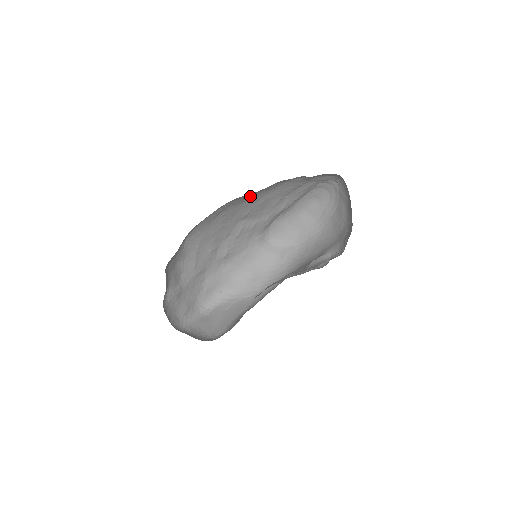
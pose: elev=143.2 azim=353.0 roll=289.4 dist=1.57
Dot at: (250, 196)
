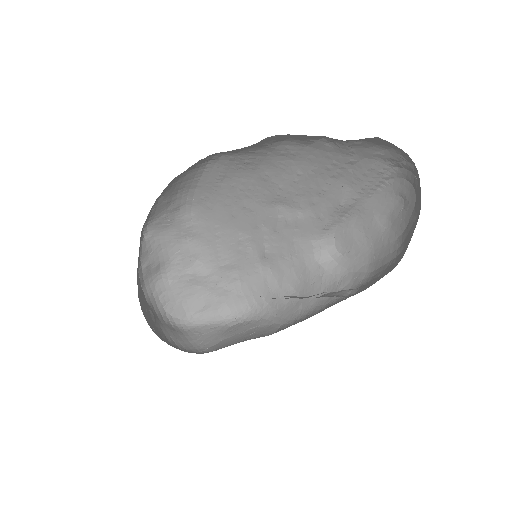
Dot at: (256, 161)
